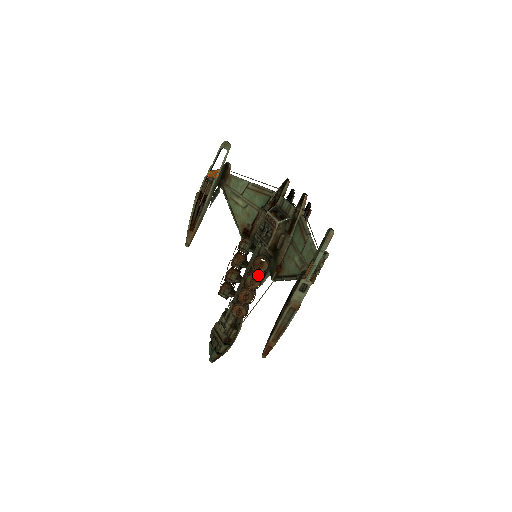
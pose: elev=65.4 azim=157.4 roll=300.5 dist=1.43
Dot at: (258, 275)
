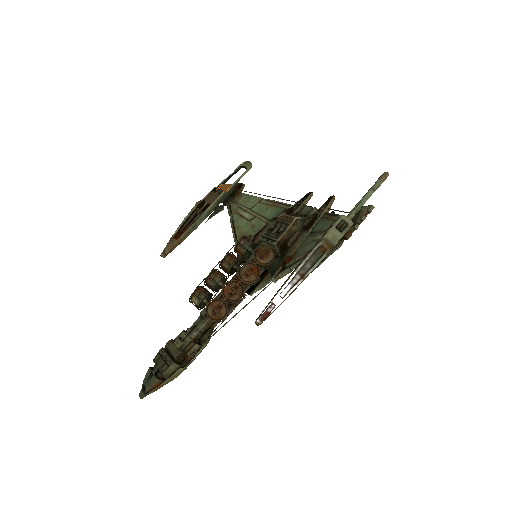
Dot at: (258, 266)
